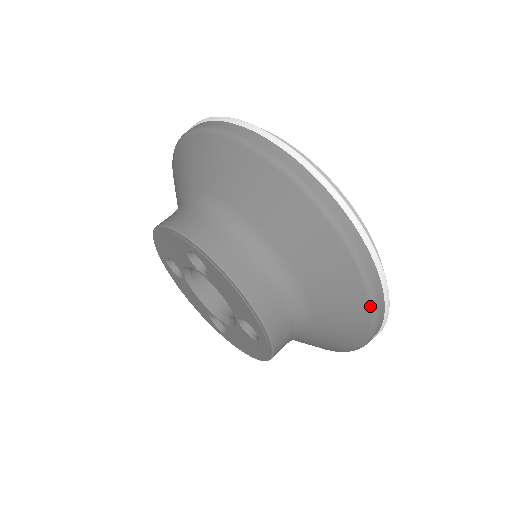
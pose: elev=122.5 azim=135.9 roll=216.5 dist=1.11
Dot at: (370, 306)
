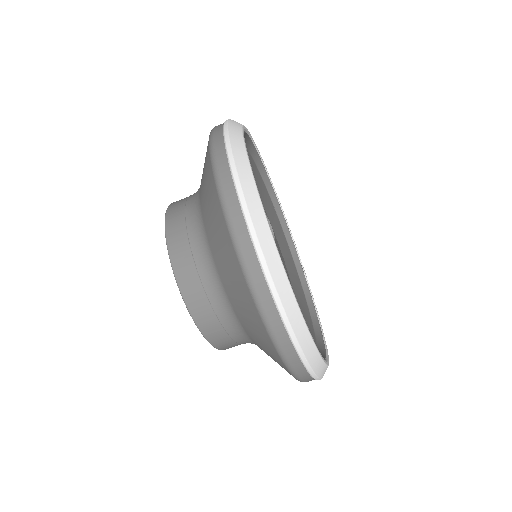
Dot at: occluded
